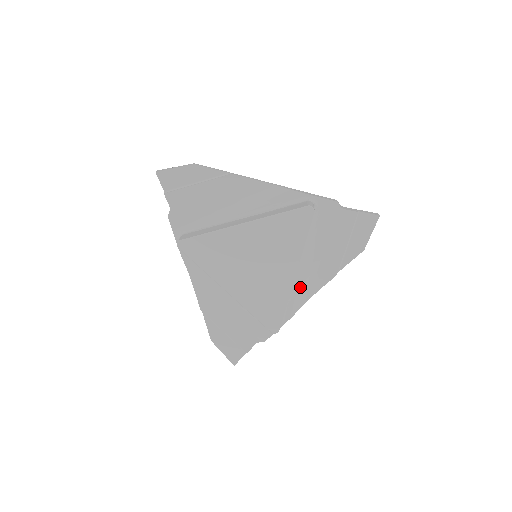
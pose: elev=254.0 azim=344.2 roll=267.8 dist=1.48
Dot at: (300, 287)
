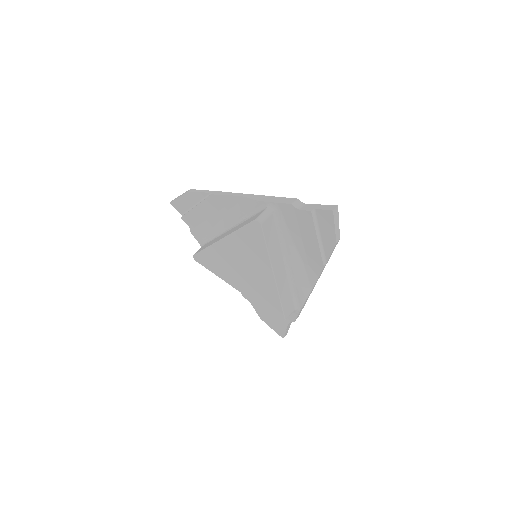
Dot at: (299, 278)
